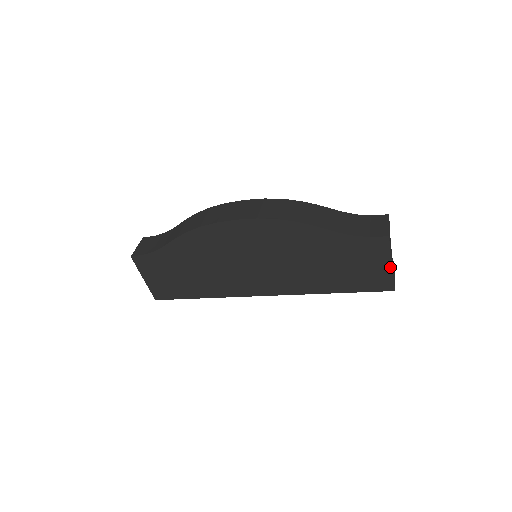
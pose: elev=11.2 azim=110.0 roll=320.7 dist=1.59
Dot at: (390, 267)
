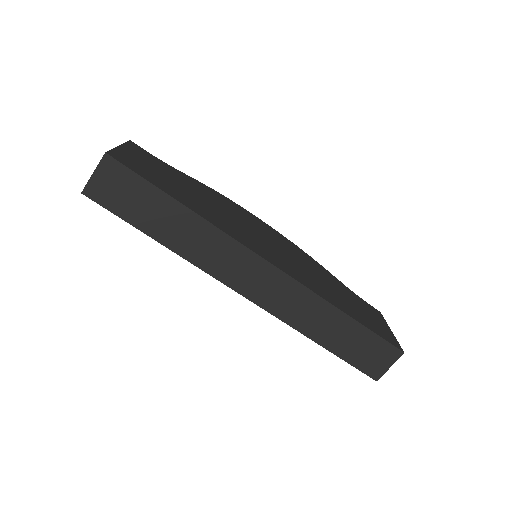
Dot at: (391, 331)
